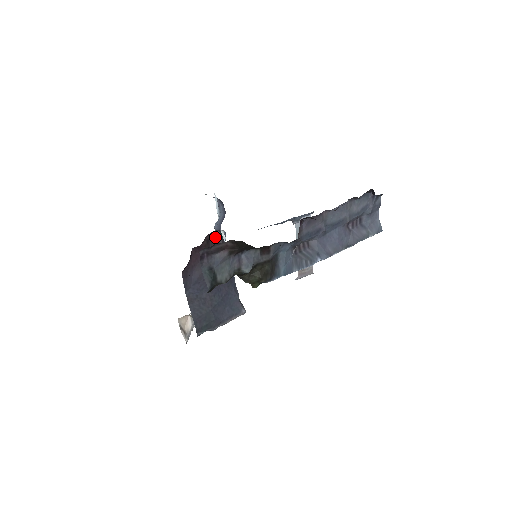
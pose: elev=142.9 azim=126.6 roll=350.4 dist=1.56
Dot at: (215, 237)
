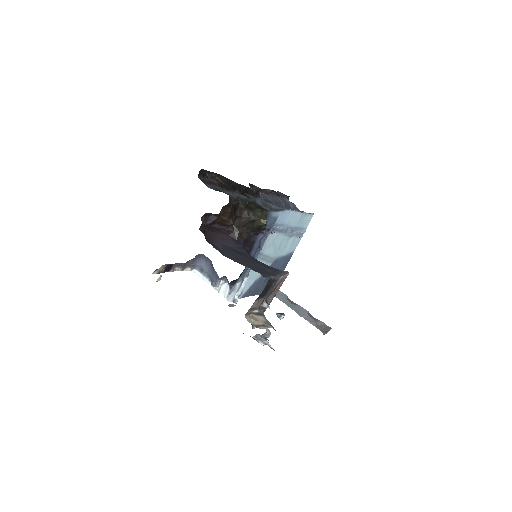
Dot at: (209, 226)
